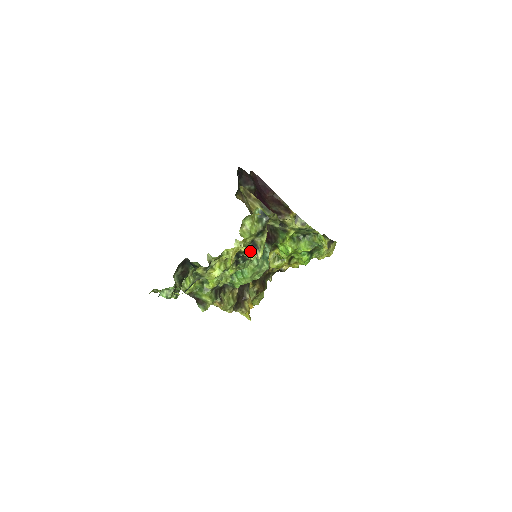
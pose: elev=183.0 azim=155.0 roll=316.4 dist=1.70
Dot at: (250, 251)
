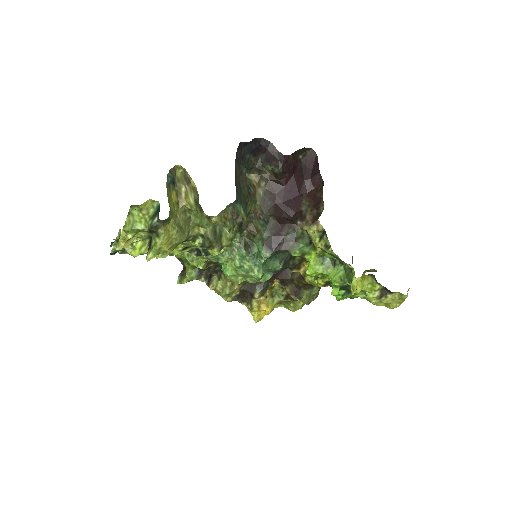
Dot at: occluded
